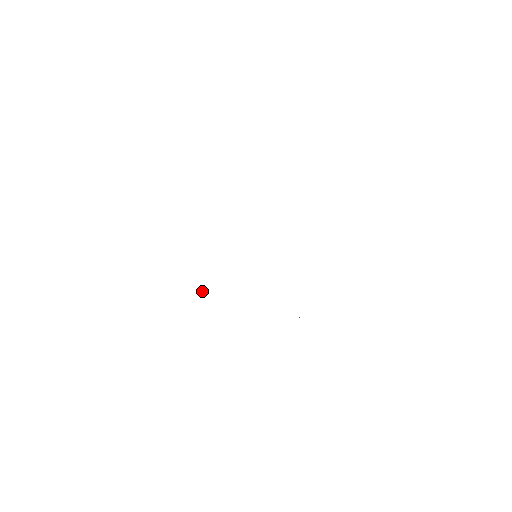
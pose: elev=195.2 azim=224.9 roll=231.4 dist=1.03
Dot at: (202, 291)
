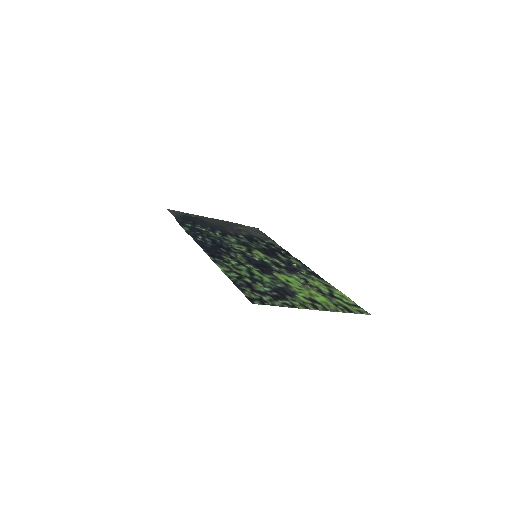
Dot at: (242, 237)
